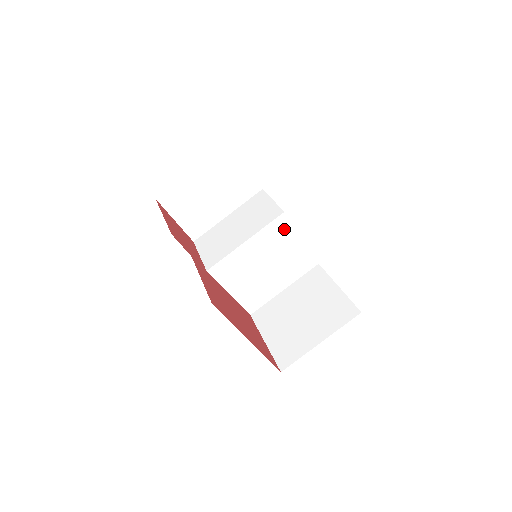
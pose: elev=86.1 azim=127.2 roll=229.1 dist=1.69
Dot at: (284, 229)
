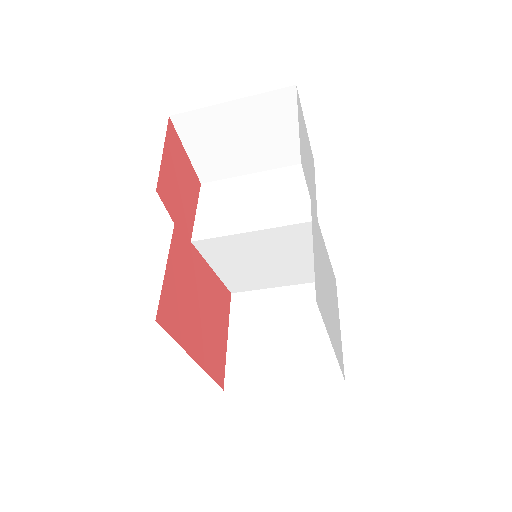
Dot at: (309, 236)
